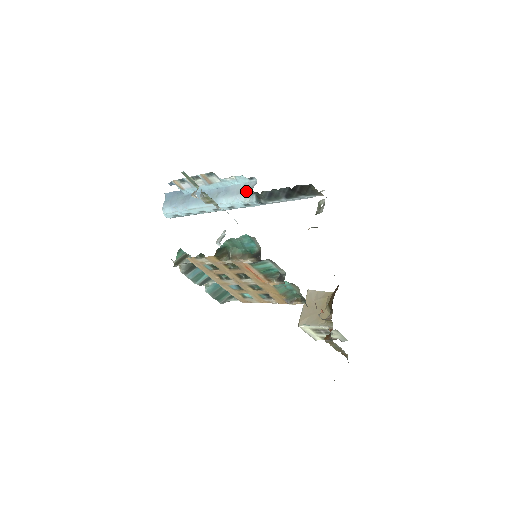
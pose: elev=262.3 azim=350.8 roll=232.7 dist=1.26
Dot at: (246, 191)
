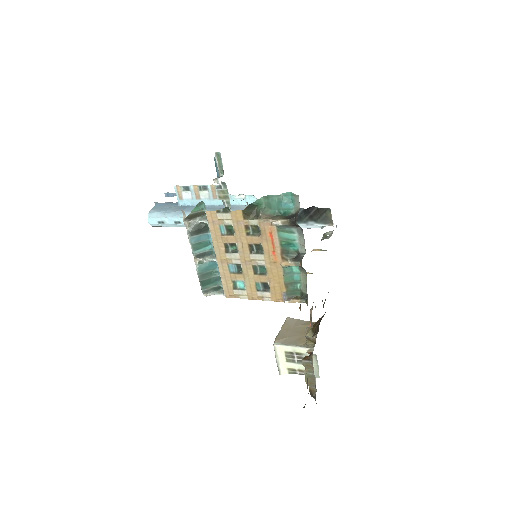
Dot at: occluded
